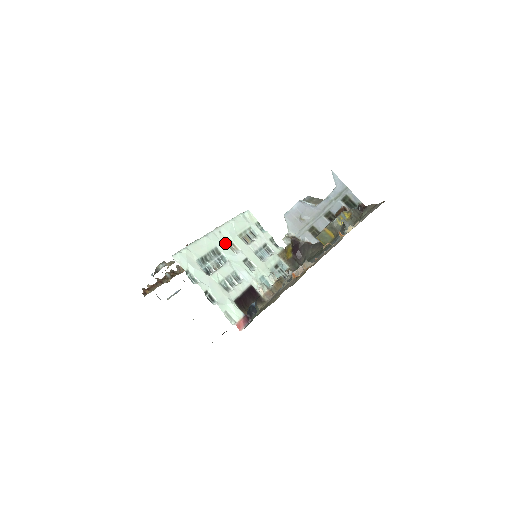
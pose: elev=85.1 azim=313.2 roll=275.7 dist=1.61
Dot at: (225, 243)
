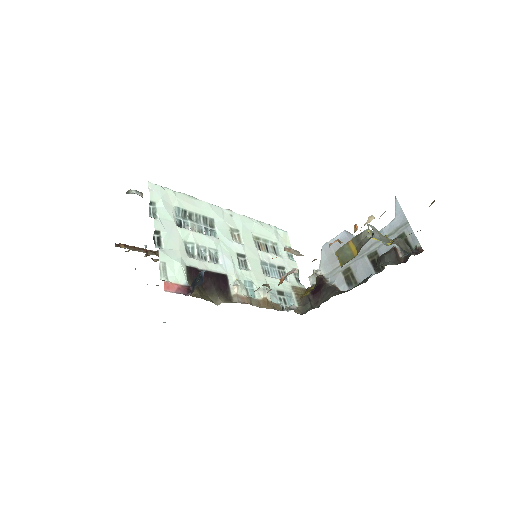
Dot at: (229, 226)
